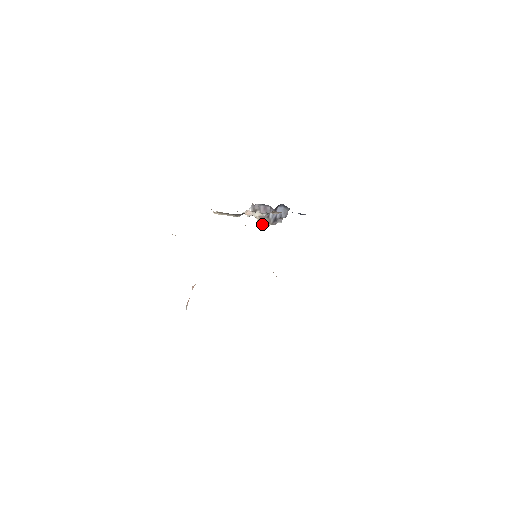
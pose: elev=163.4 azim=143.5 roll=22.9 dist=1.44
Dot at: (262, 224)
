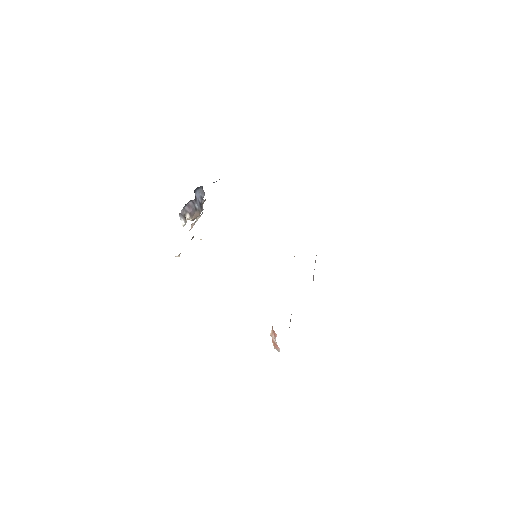
Dot at: occluded
